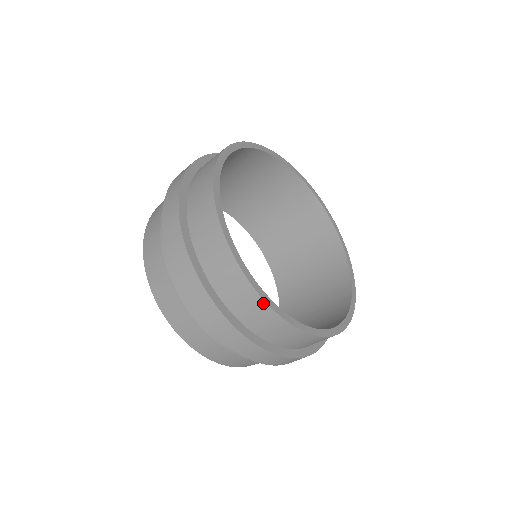
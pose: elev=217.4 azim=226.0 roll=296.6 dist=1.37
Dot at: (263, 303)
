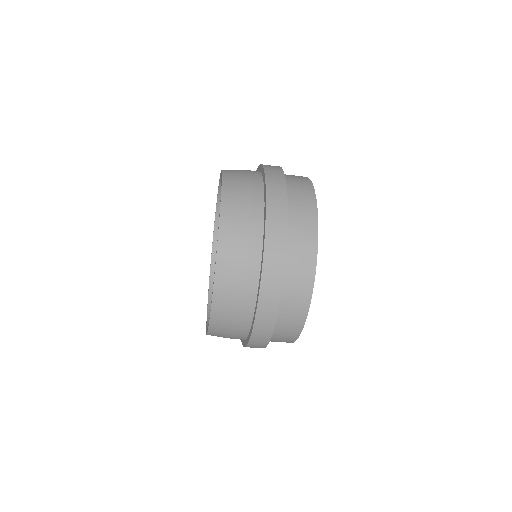
Dot at: (291, 342)
